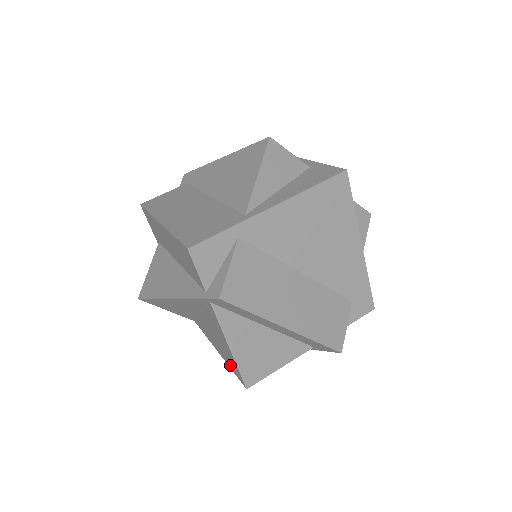
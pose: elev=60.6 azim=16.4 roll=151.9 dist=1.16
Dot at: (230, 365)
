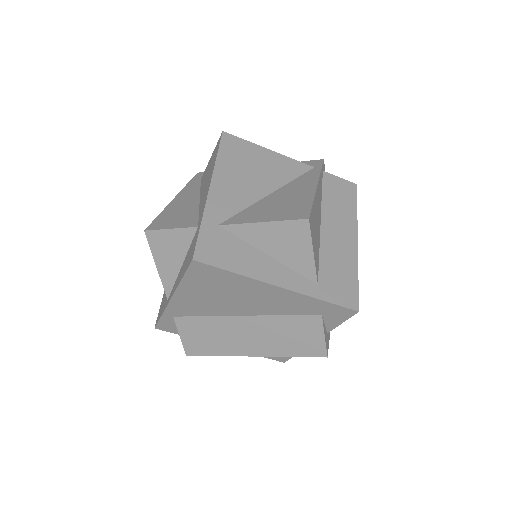
Dot at: occluded
